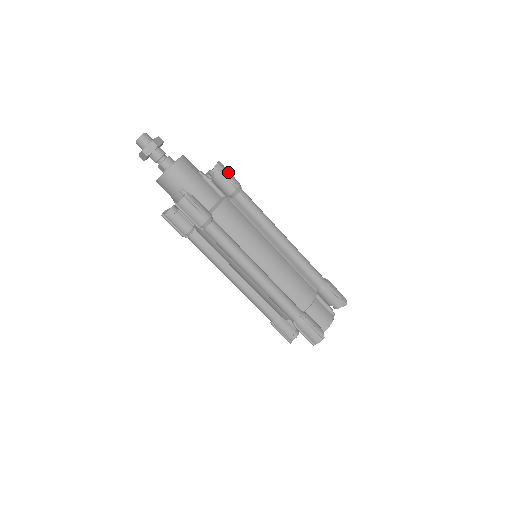
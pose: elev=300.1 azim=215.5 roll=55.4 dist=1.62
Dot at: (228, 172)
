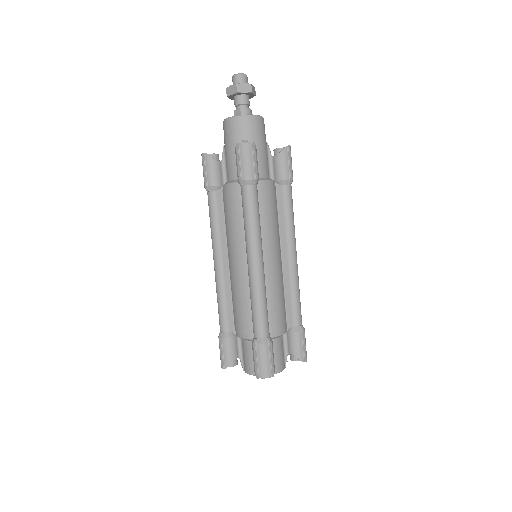
Dot at: occluded
